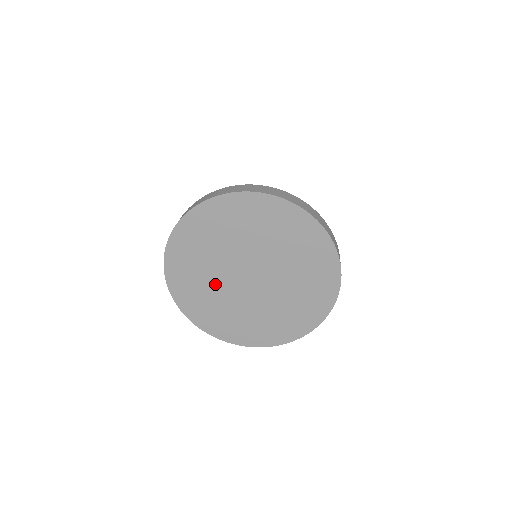
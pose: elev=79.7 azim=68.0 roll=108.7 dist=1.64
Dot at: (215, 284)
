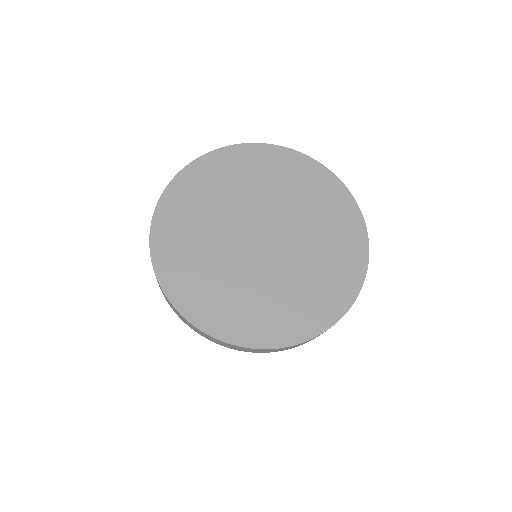
Dot at: (248, 281)
